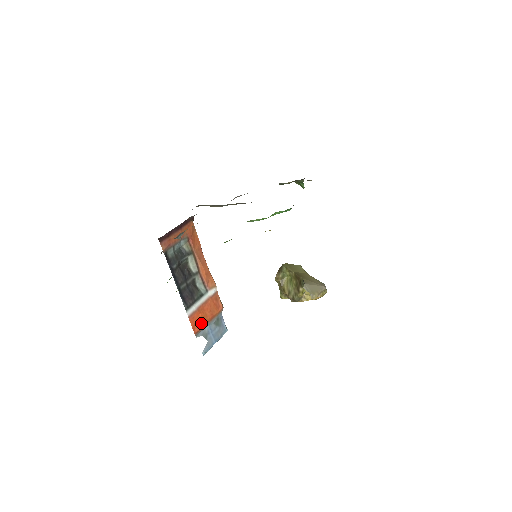
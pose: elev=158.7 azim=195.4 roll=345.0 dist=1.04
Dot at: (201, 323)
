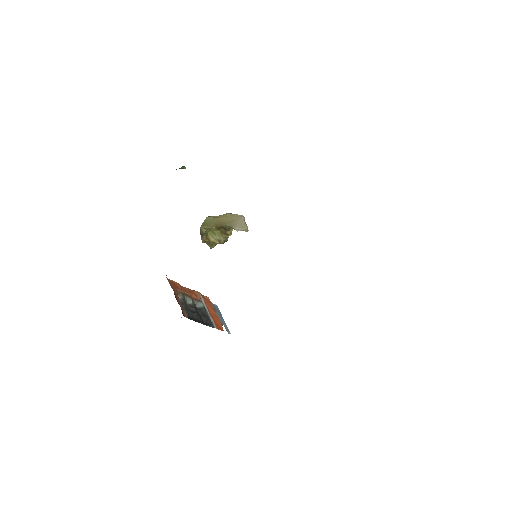
Dot at: (219, 322)
